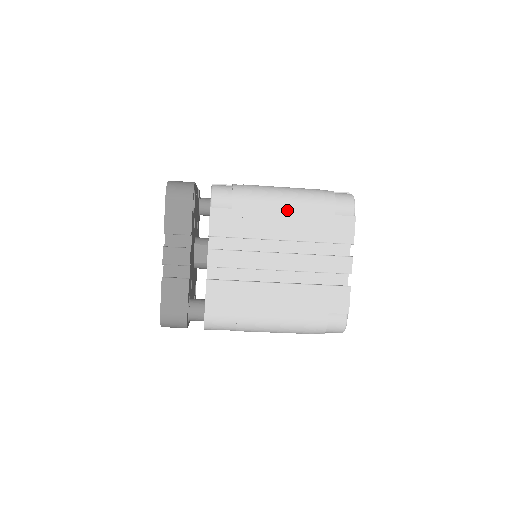
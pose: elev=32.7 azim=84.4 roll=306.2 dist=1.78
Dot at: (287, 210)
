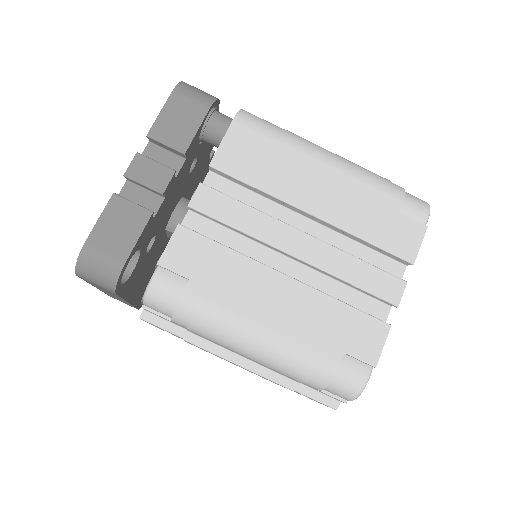
Dot at: occluded
